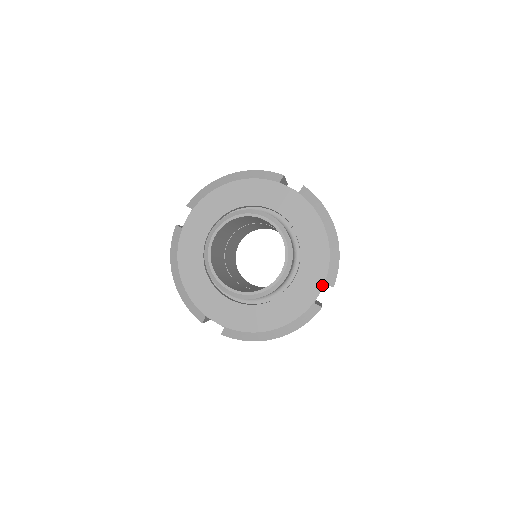
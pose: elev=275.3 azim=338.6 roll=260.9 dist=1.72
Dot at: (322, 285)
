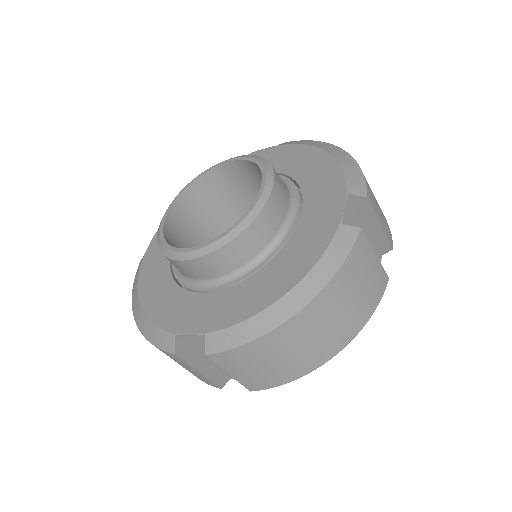
Dot at: (344, 198)
